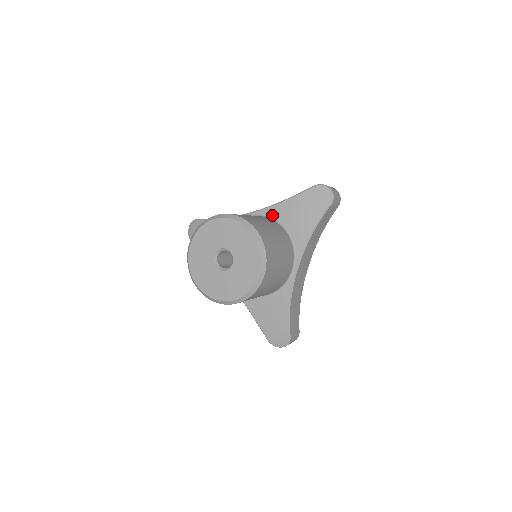
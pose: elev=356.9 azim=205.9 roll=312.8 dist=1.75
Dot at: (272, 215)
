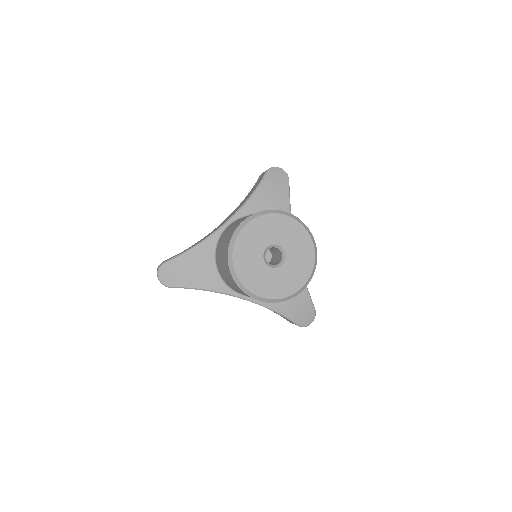
Dot at: (249, 212)
